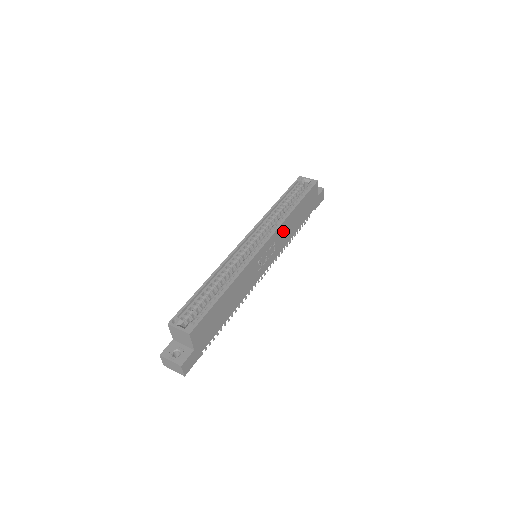
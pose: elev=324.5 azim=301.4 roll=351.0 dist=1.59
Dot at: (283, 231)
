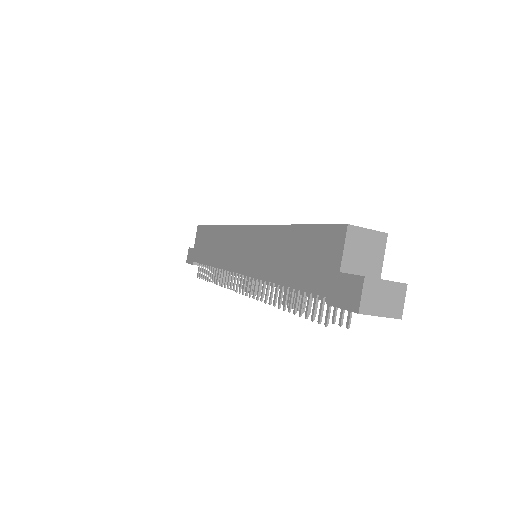
Dot at: occluded
